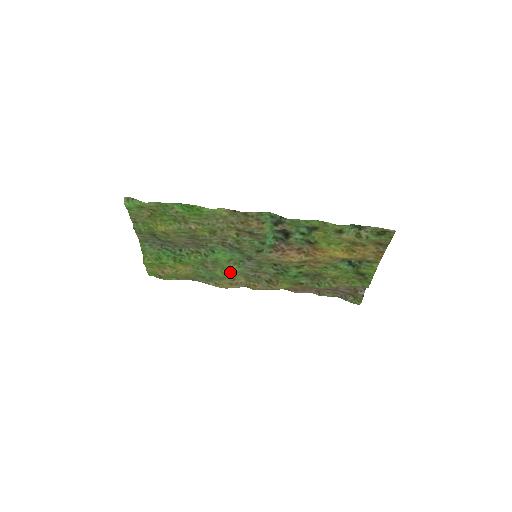
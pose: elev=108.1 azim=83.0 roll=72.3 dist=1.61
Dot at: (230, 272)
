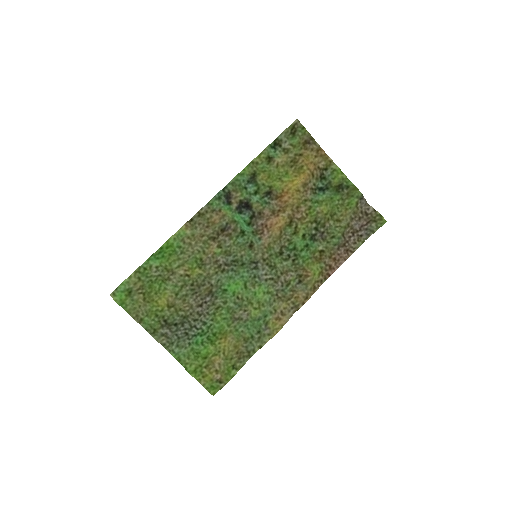
Dot at: (260, 300)
